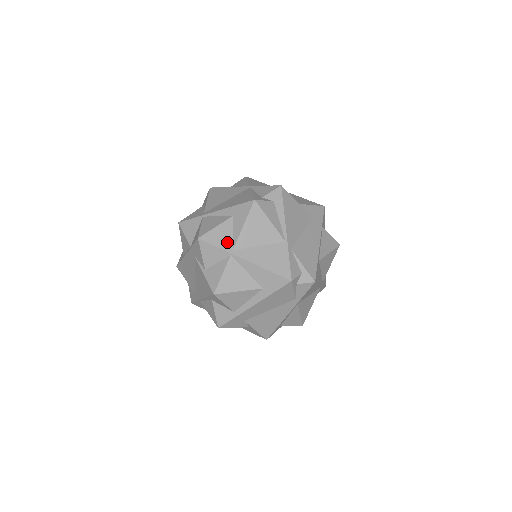
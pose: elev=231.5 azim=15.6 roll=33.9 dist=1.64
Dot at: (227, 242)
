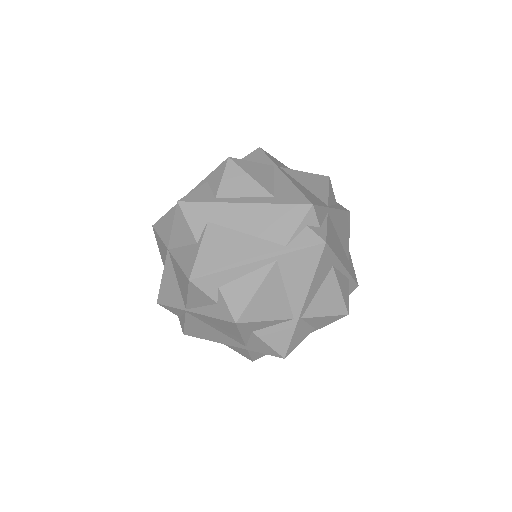
Dot at: (279, 165)
